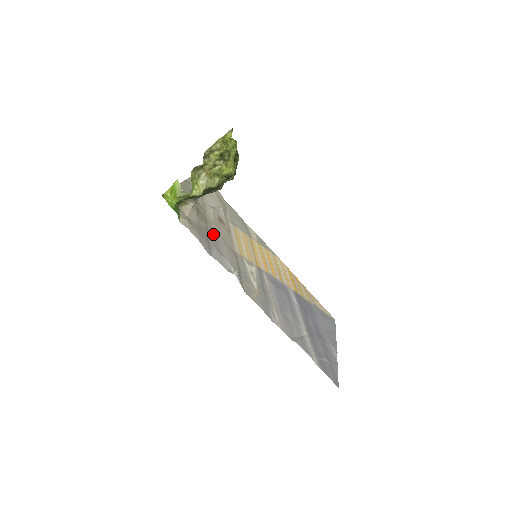
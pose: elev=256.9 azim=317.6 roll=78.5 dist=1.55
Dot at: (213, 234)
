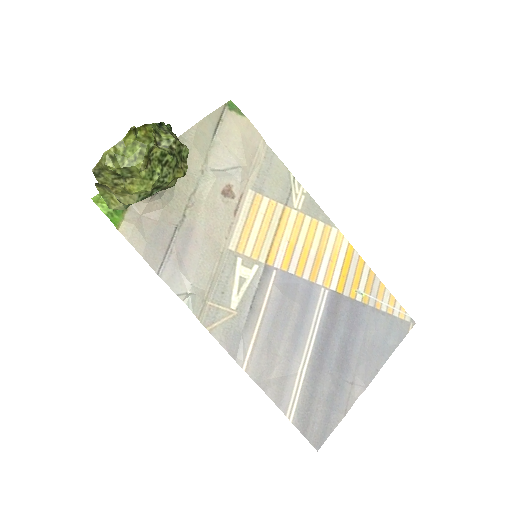
Dot at: (188, 229)
